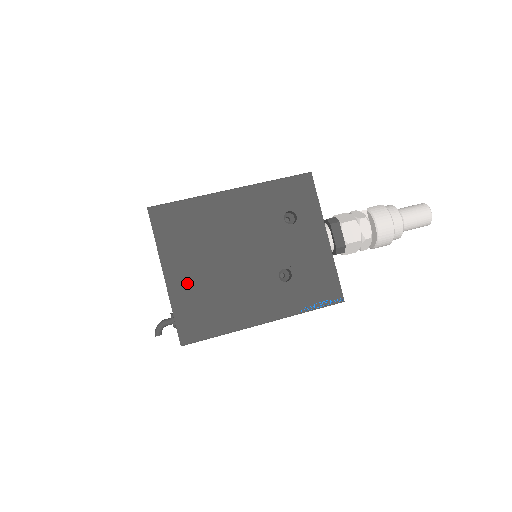
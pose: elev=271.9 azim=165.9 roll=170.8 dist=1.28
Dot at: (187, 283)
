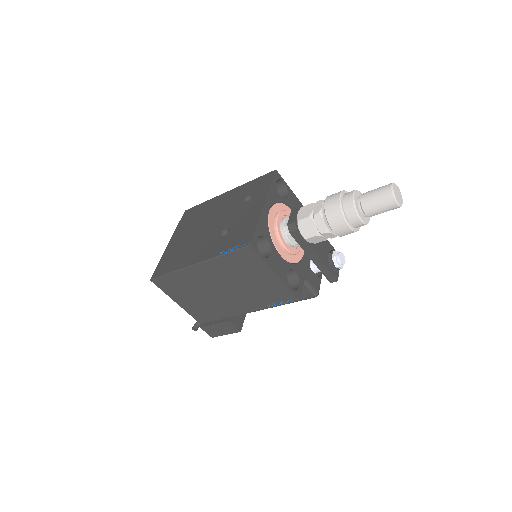
Dot at: (175, 245)
